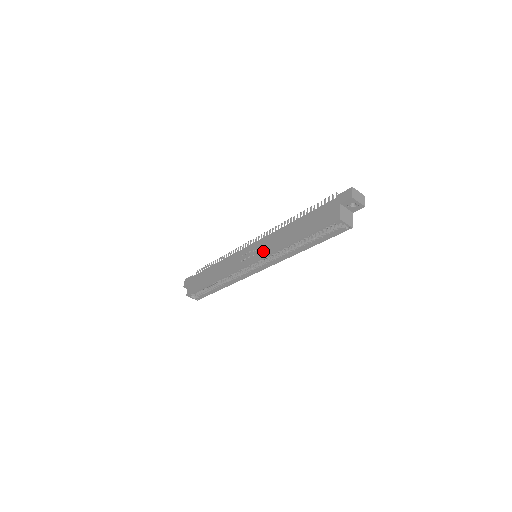
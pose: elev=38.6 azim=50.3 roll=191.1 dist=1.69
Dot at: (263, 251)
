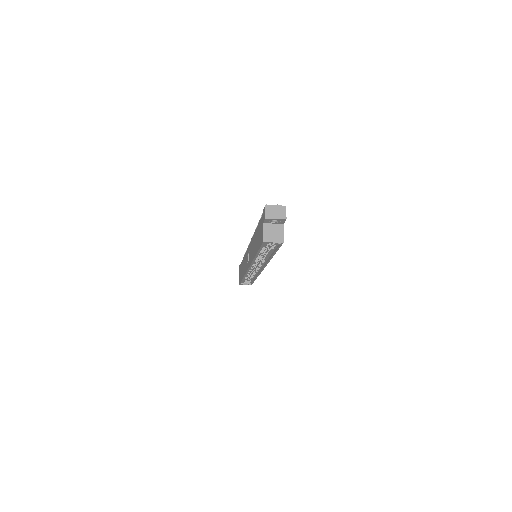
Dot at: (250, 258)
